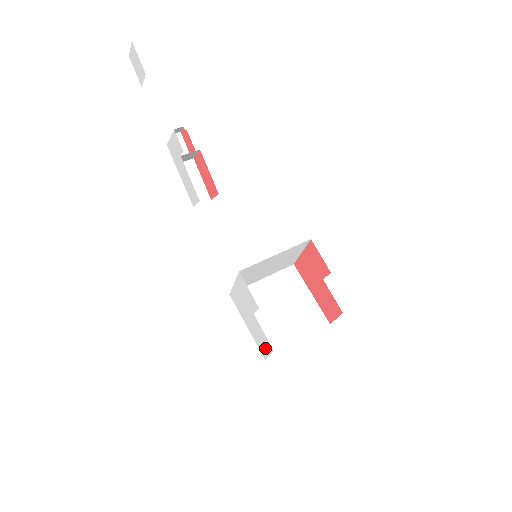
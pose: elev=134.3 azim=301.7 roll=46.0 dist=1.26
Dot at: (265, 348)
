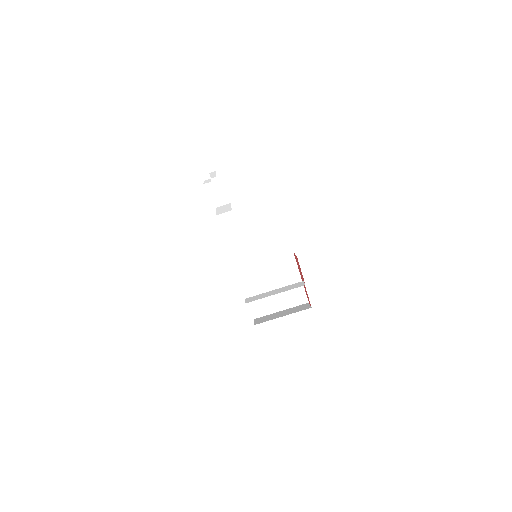
Dot at: occluded
